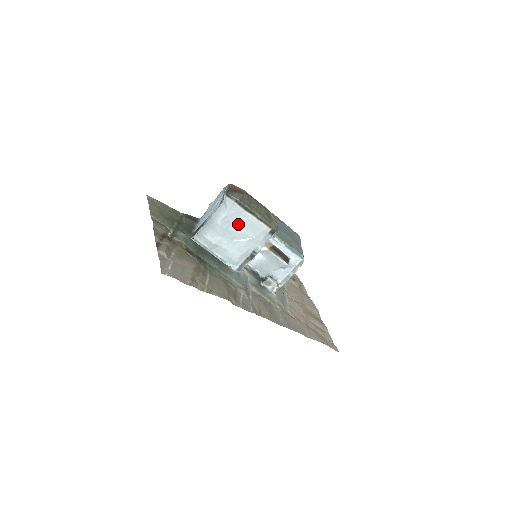
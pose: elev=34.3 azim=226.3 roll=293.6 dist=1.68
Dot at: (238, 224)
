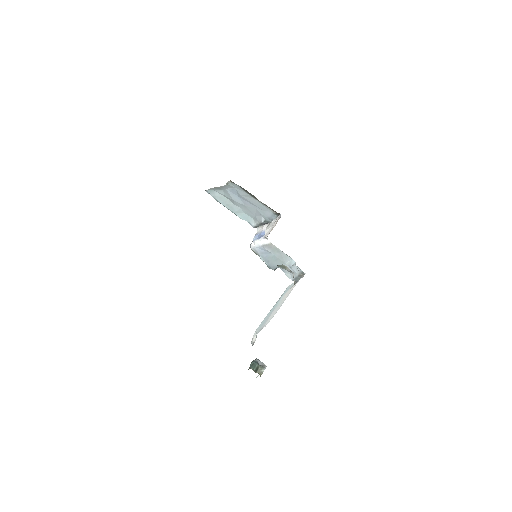
Dot at: (245, 198)
